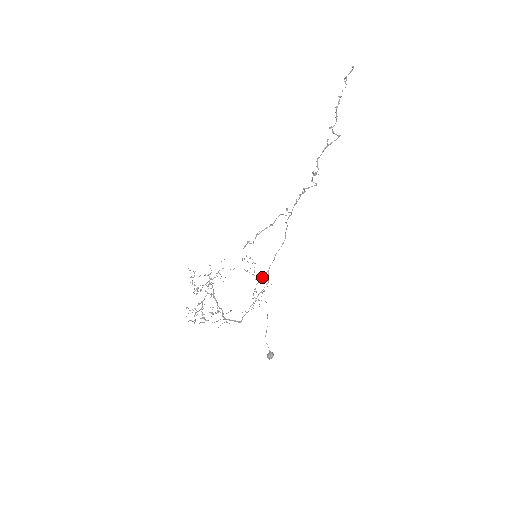
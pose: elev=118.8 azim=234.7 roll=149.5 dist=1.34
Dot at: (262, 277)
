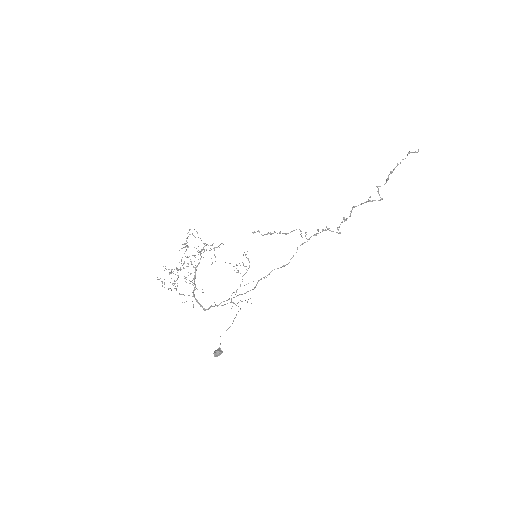
Dot at: occluded
